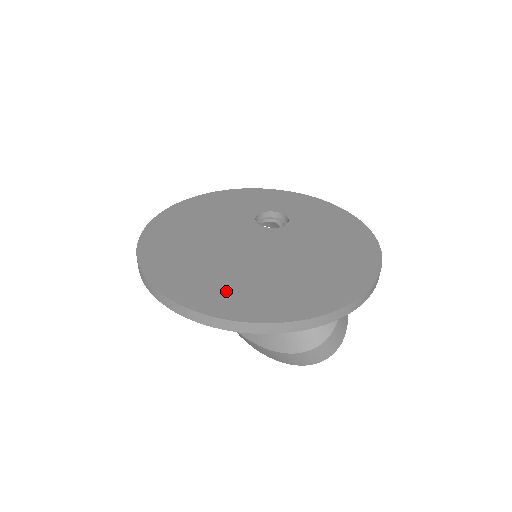
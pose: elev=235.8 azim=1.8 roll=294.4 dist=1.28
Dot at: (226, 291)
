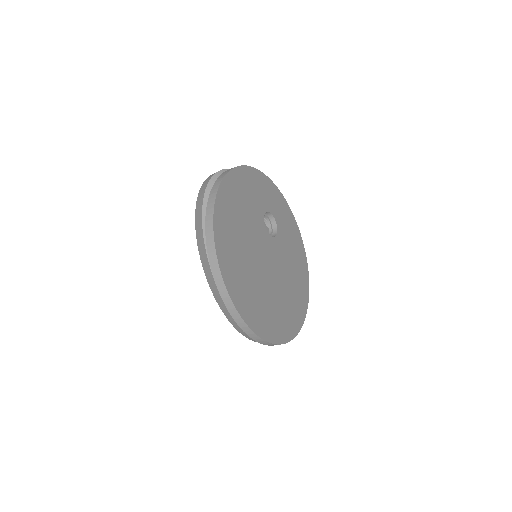
Dot at: (264, 313)
